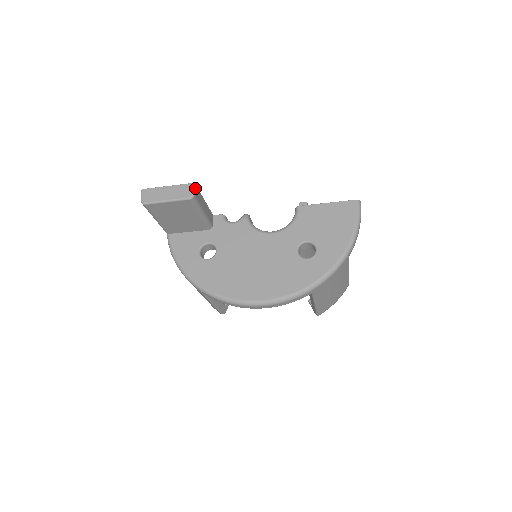
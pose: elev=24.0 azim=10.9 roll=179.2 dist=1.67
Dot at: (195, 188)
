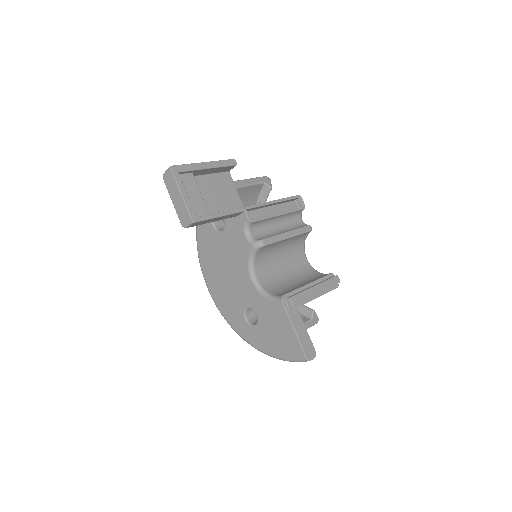
Dot at: (192, 224)
